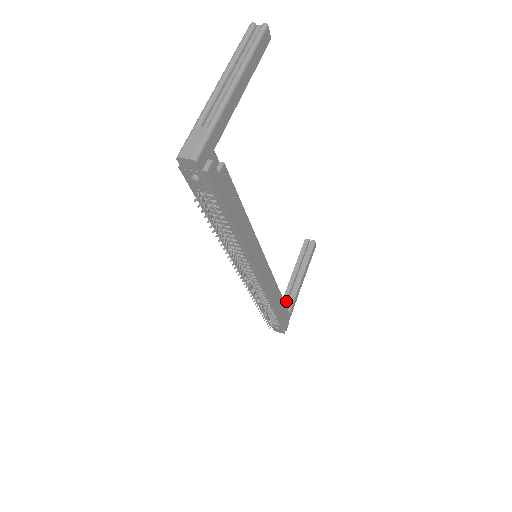
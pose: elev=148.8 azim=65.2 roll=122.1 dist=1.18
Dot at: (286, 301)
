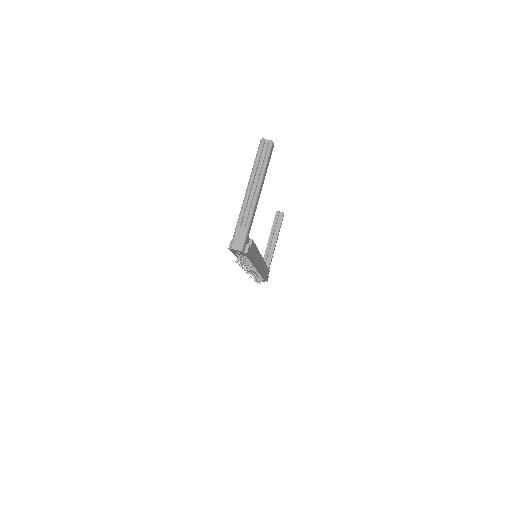
Dot at: (266, 260)
